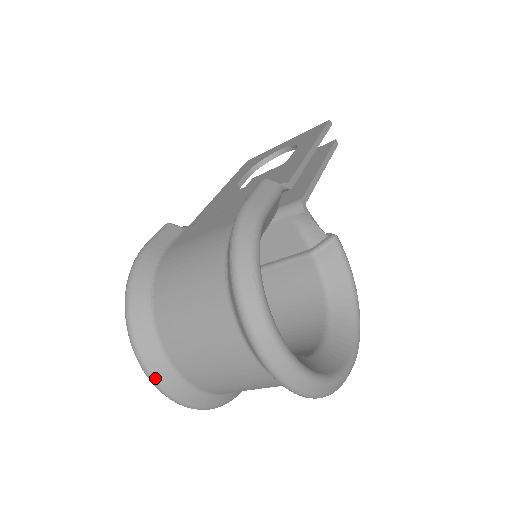
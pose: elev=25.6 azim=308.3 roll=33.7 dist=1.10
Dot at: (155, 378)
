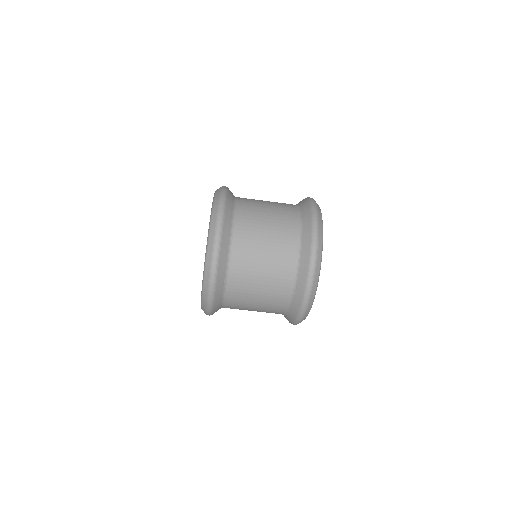
Dot at: (223, 219)
